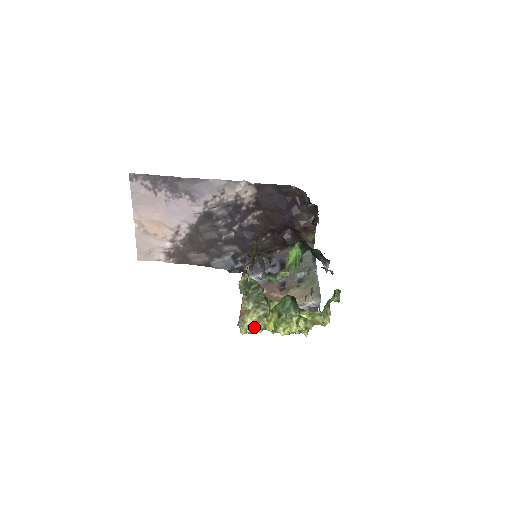
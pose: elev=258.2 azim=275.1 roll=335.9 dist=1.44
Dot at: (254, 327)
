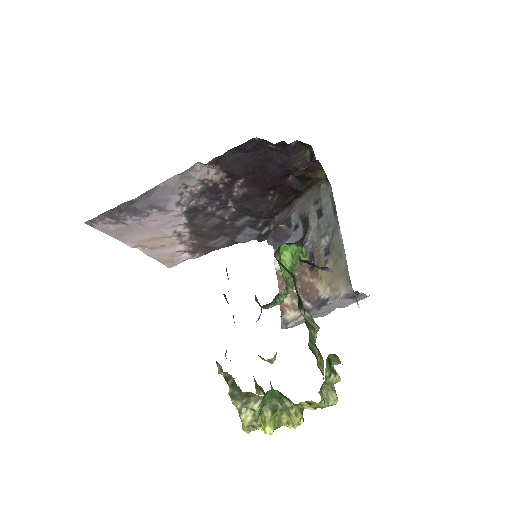
Dot at: (254, 427)
